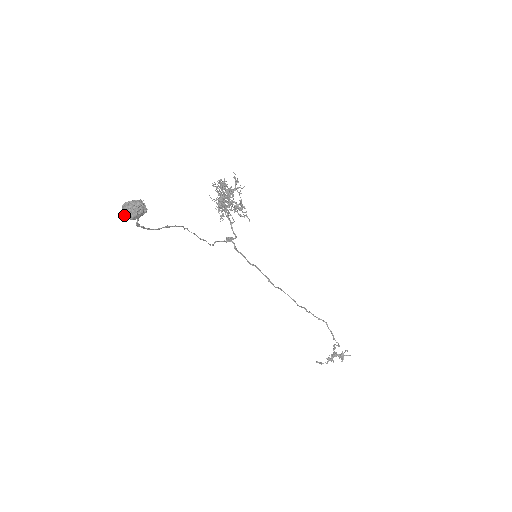
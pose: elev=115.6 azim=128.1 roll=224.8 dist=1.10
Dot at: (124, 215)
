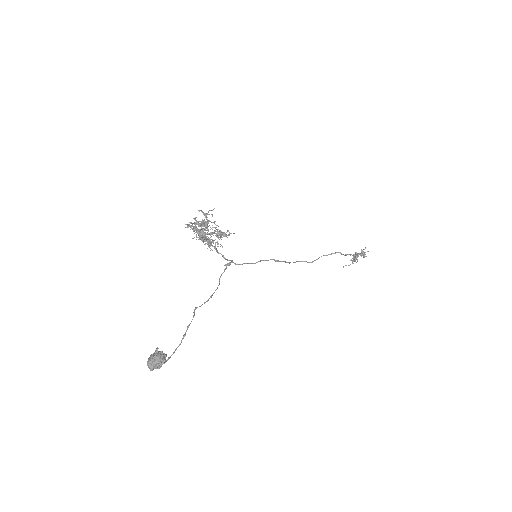
Dot at: (152, 369)
